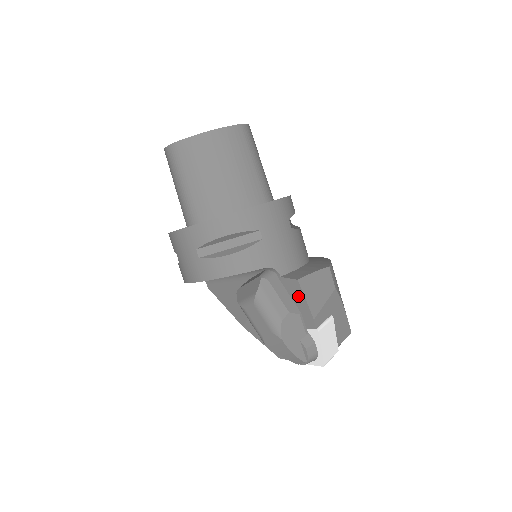
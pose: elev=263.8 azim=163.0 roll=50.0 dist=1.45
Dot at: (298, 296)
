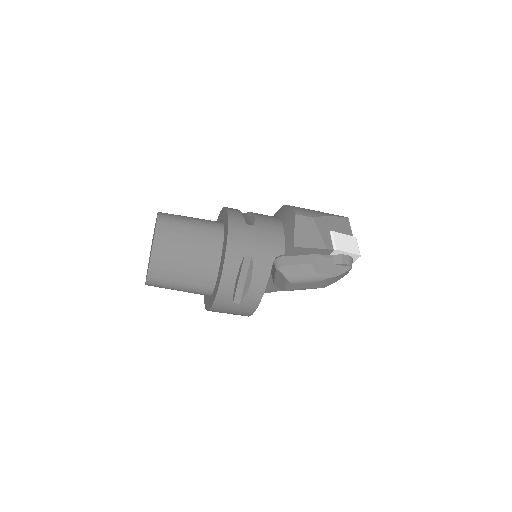
Dot at: (305, 251)
